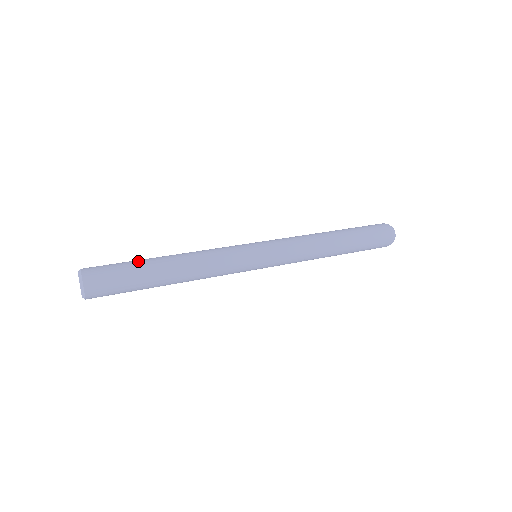
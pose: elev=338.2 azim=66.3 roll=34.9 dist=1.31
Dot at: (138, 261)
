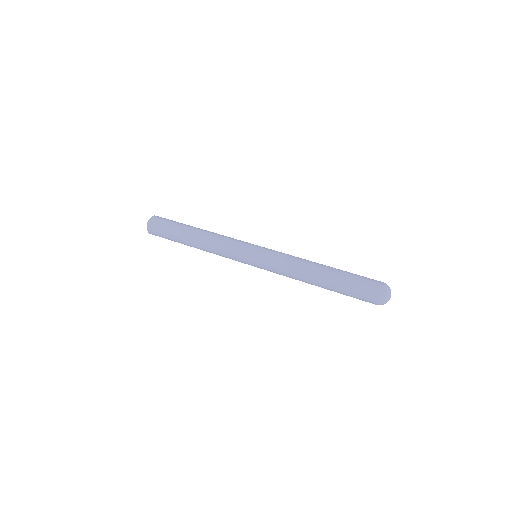
Dot at: (176, 231)
